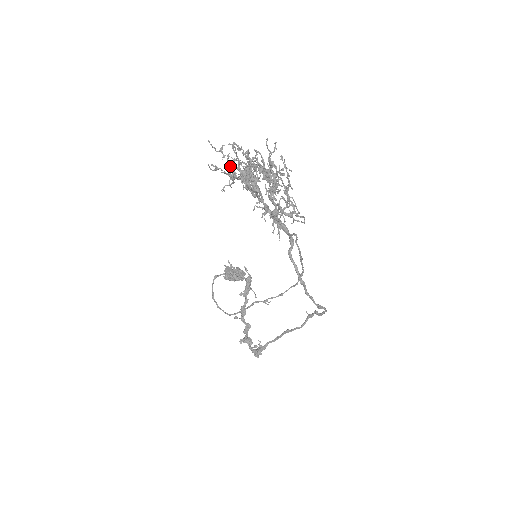
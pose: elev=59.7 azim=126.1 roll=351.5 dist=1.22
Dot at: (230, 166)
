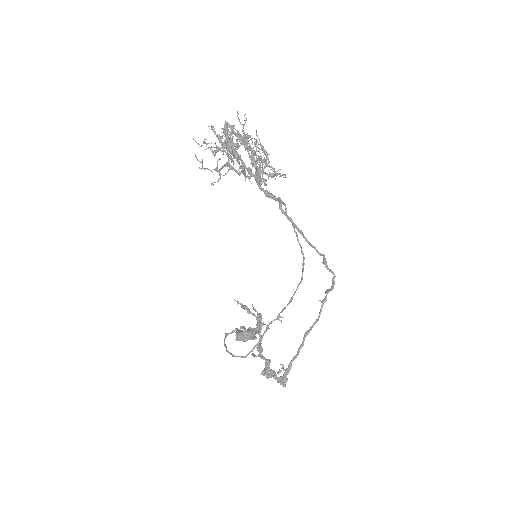
Dot at: (213, 151)
